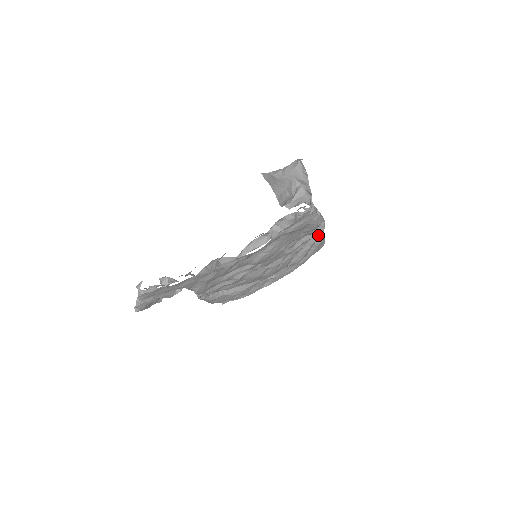
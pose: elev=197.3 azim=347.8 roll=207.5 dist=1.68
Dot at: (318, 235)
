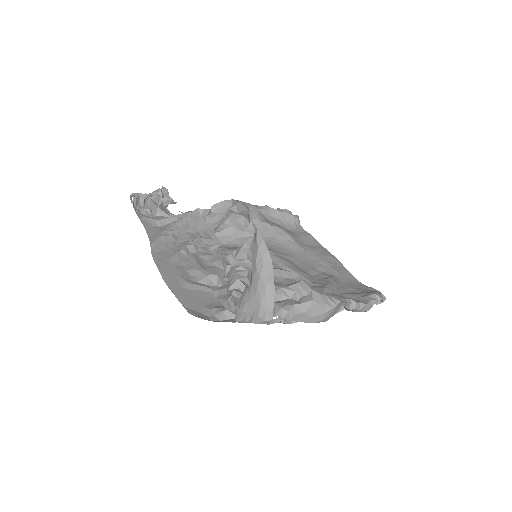
Dot at: occluded
